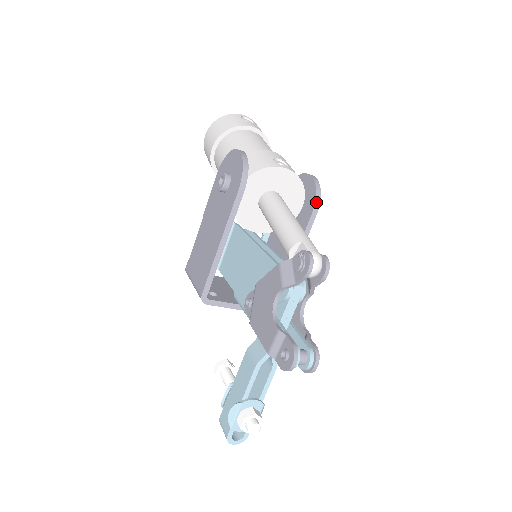
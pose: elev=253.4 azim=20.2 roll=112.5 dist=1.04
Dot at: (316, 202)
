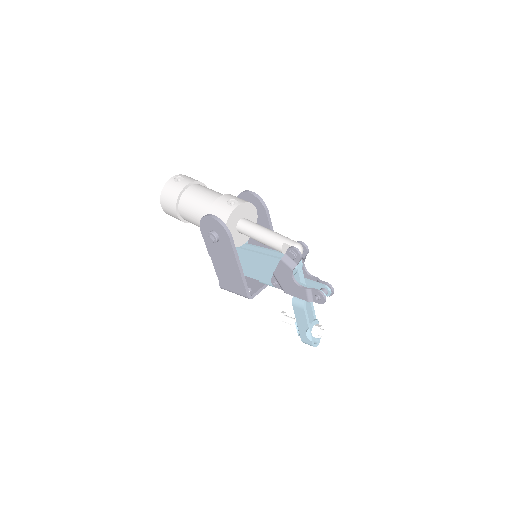
Dot at: (264, 206)
